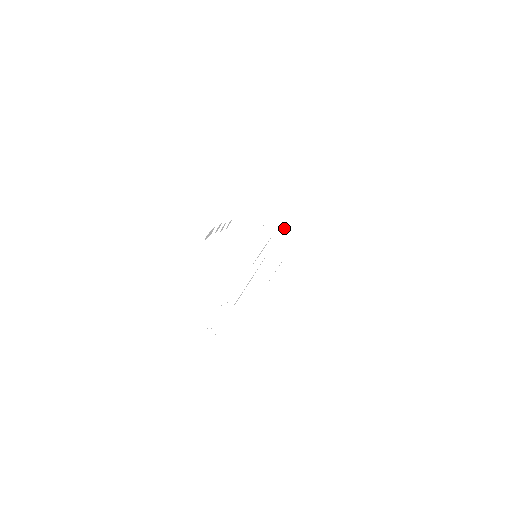
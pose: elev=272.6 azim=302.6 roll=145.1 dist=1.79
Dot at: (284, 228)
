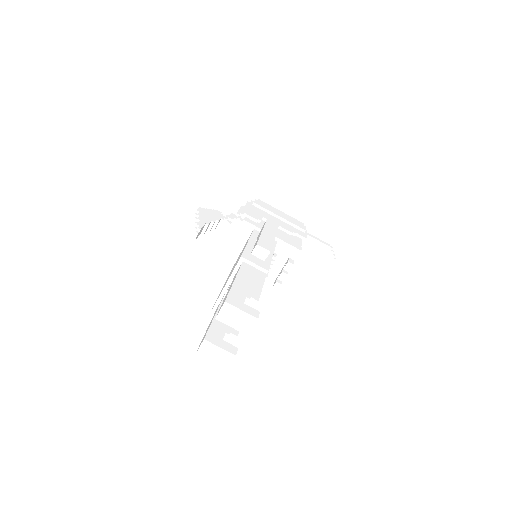
Dot at: (283, 223)
